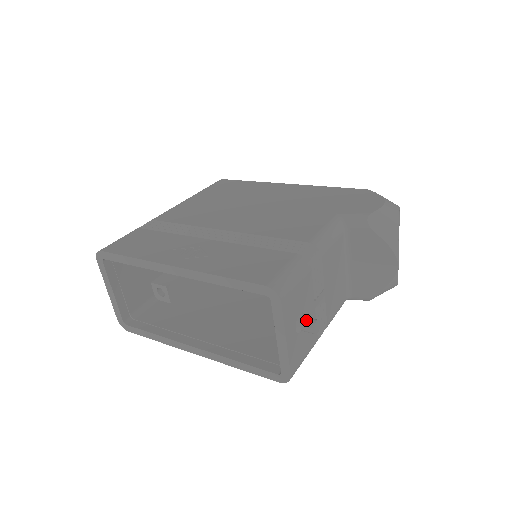
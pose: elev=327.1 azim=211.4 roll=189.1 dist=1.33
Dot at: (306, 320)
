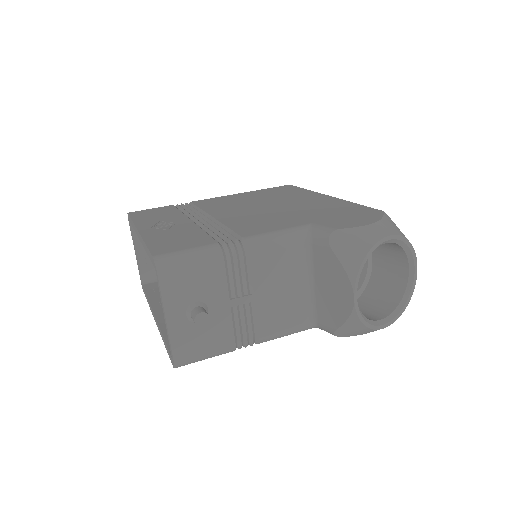
Dot at: (196, 309)
